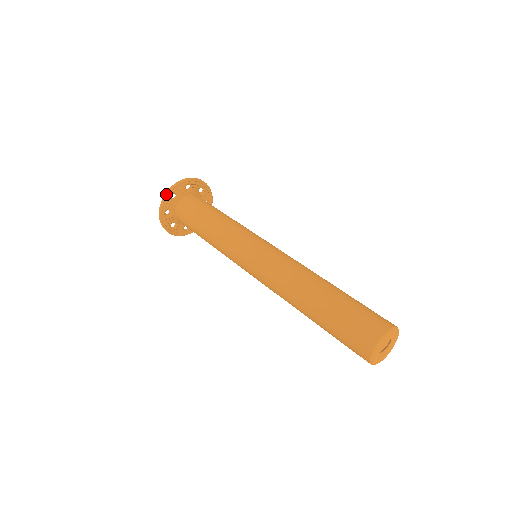
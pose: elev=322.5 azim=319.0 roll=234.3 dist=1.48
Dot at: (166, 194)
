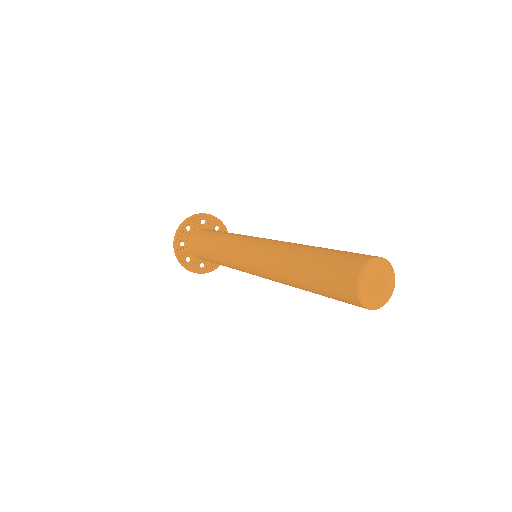
Dot at: (180, 224)
